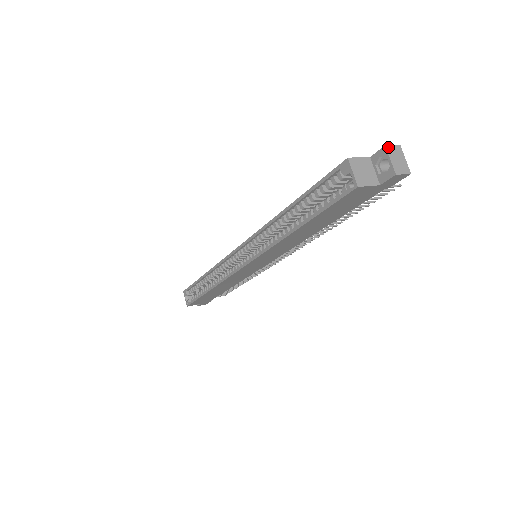
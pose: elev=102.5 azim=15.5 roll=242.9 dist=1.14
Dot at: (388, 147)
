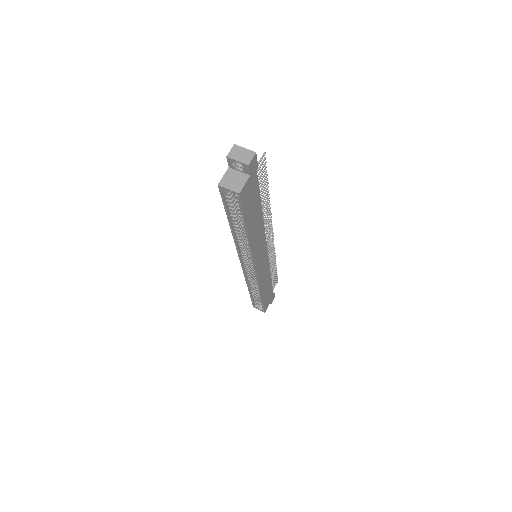
Dot at: (229, 155)
